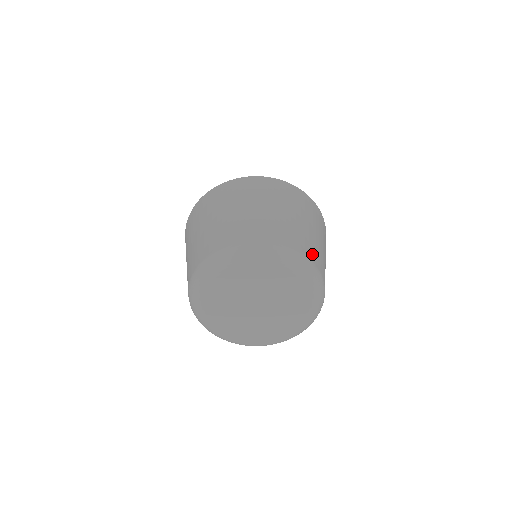
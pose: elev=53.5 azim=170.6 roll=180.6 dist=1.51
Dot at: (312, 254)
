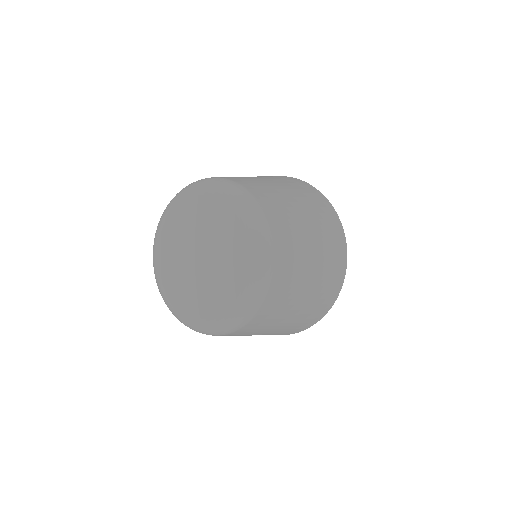
Dot at: (227, 177)
